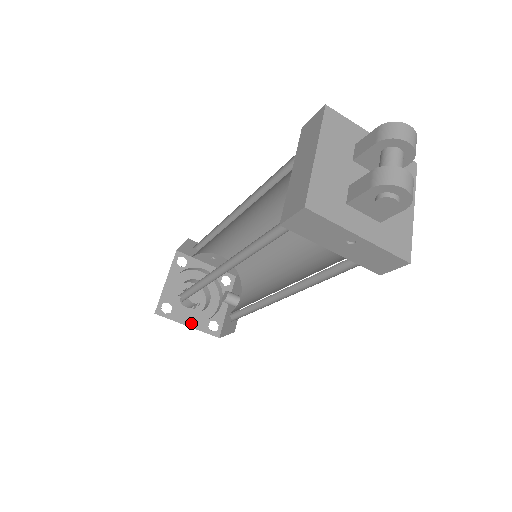
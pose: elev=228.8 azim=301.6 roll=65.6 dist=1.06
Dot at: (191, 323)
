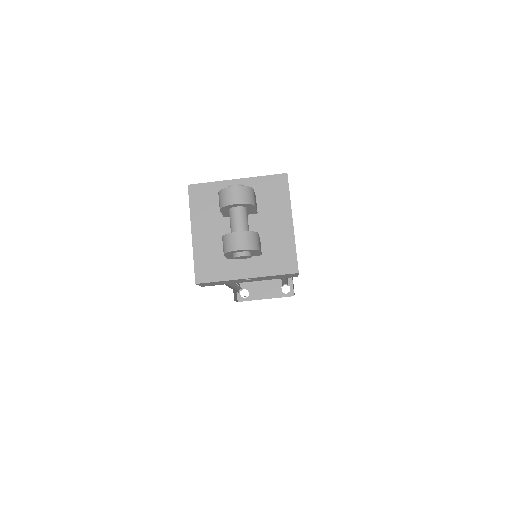
Dot at: (267, 296)
